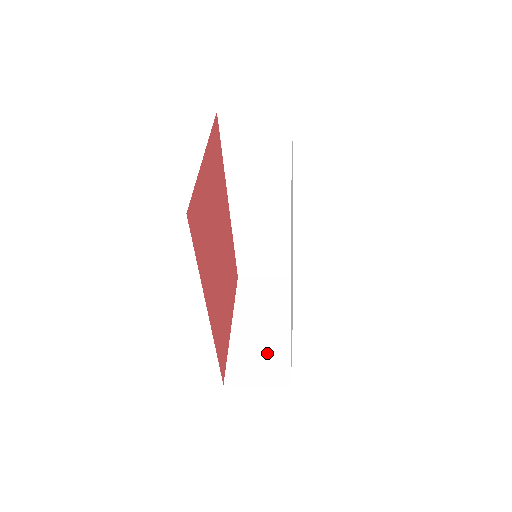
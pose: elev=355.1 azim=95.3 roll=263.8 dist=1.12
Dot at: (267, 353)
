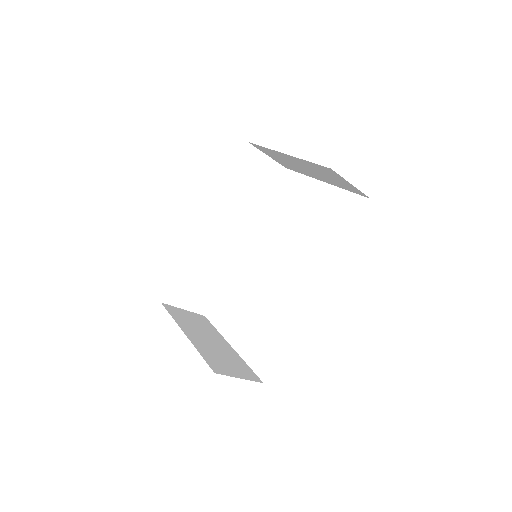
Dot at: (228, 358)
